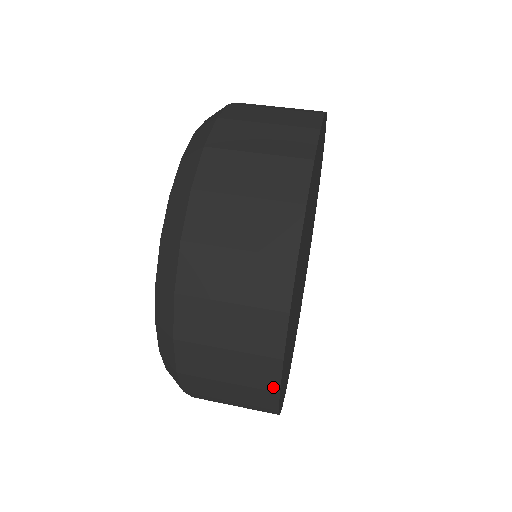
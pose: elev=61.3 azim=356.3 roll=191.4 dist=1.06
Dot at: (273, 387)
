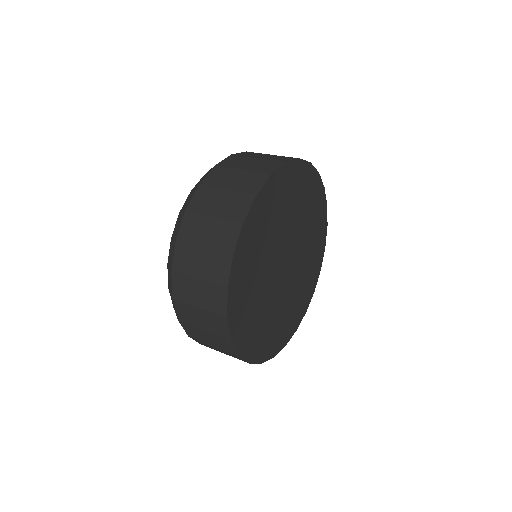
Dot at: occluded
